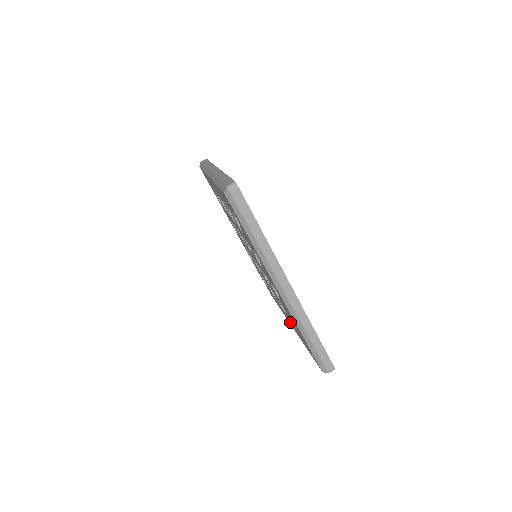
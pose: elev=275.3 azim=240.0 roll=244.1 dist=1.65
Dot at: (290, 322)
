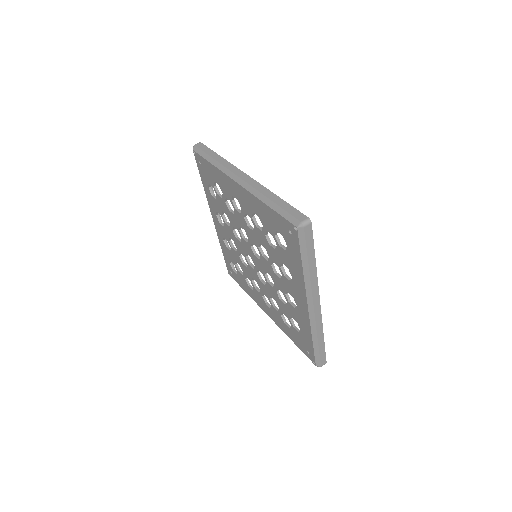
Dot at: (272, 313)
